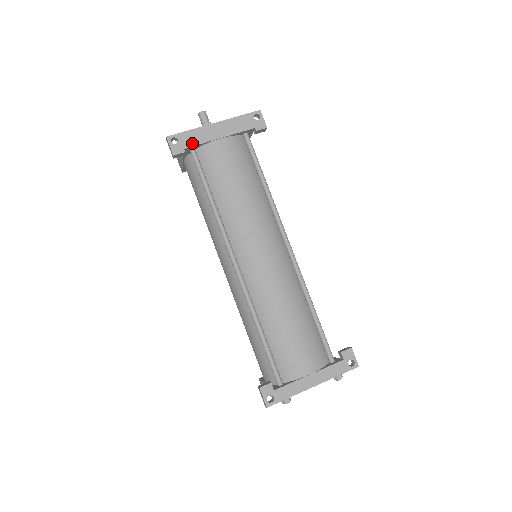
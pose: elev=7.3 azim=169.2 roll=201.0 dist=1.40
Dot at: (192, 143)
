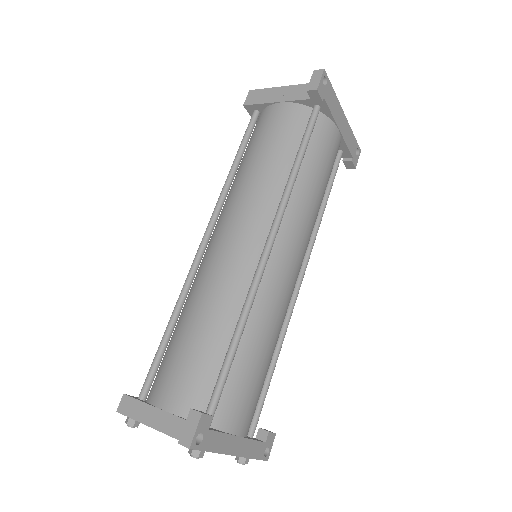
Dot at: (329, 103)
